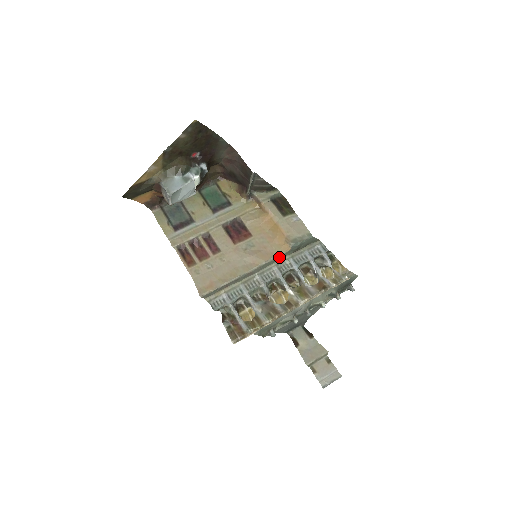
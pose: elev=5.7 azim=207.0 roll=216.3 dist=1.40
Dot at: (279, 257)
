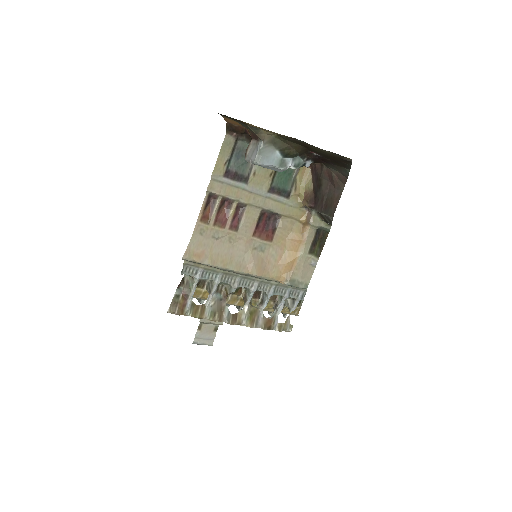
Dot at: (269, 280)
